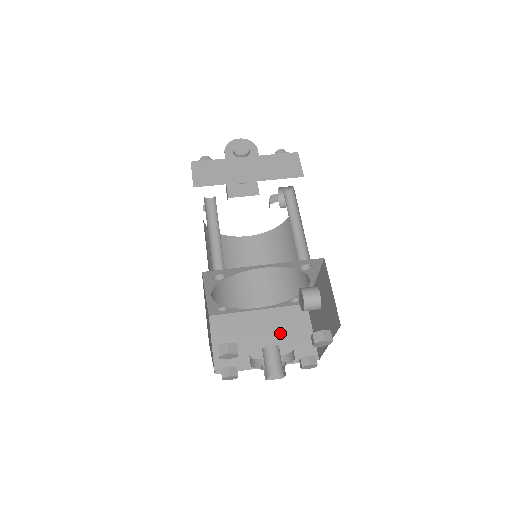
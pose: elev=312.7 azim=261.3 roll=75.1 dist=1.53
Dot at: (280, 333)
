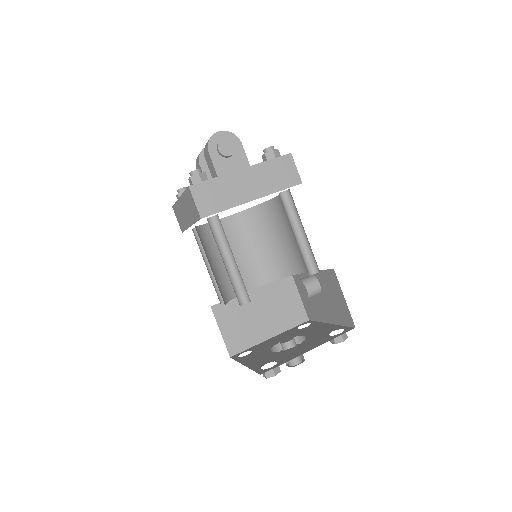
Dot at: (275, 306)
